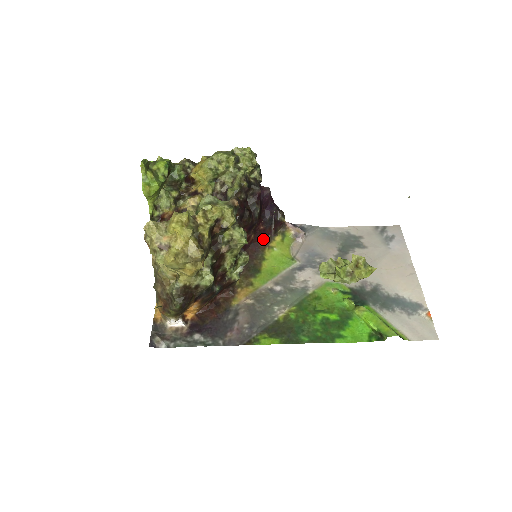
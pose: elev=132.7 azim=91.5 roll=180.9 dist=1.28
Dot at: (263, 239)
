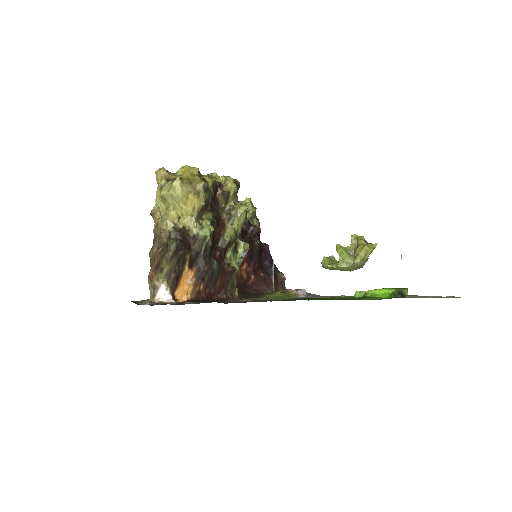
Dot at: (264, 289)
